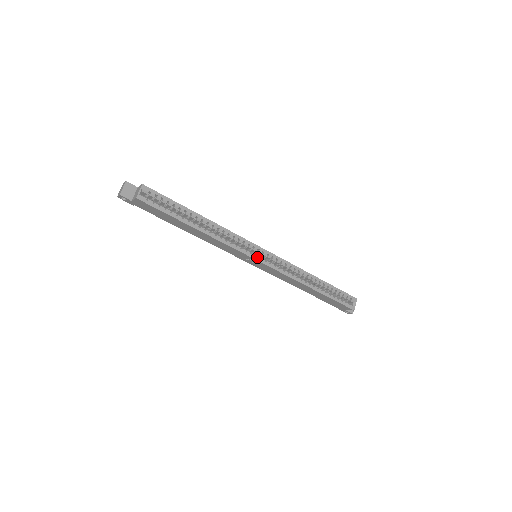
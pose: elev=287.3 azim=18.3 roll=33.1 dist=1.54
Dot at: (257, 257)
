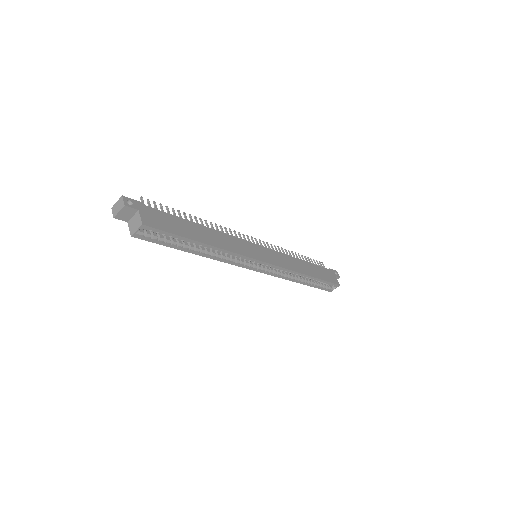
Dot at: (254, 268)
